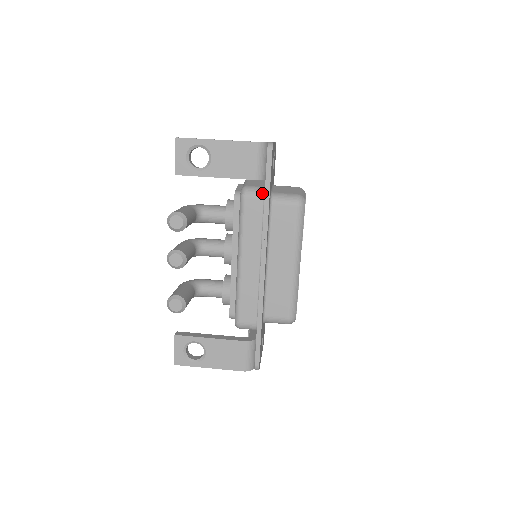
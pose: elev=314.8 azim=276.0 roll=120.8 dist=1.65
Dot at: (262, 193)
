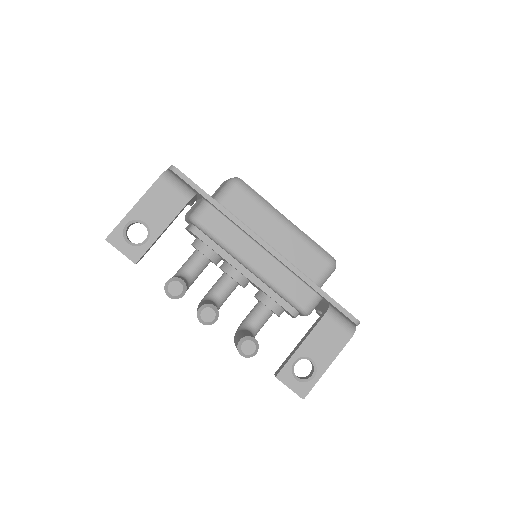
Dot at: (206, 204)
